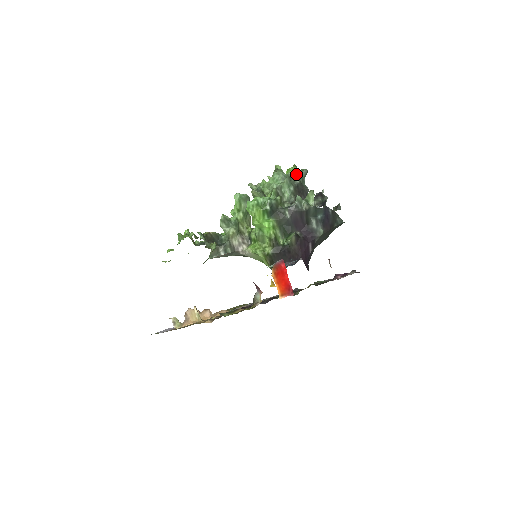
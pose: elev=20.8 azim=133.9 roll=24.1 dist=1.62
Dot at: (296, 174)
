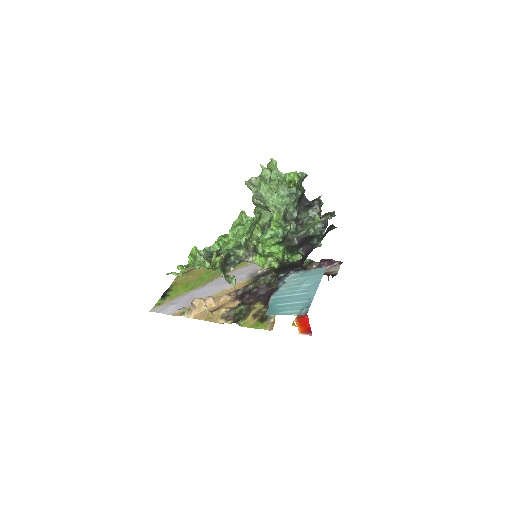
Dot at: occluded
